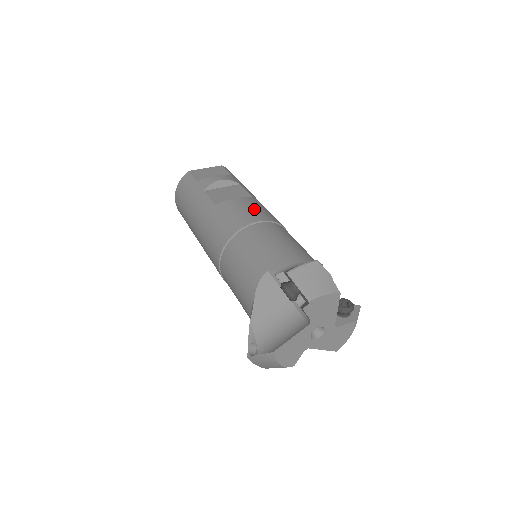
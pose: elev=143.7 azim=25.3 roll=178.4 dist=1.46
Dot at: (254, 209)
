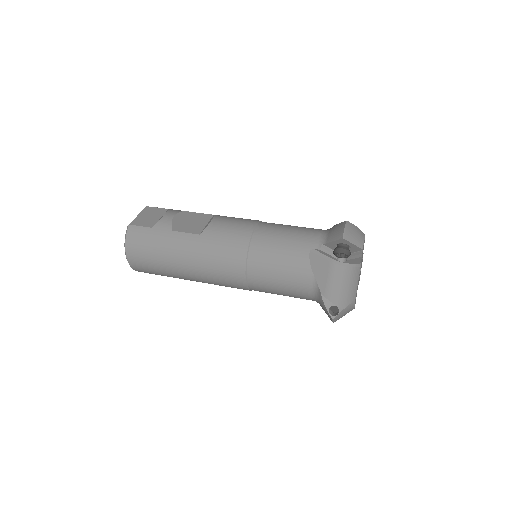
Dot at: (237, 220)
